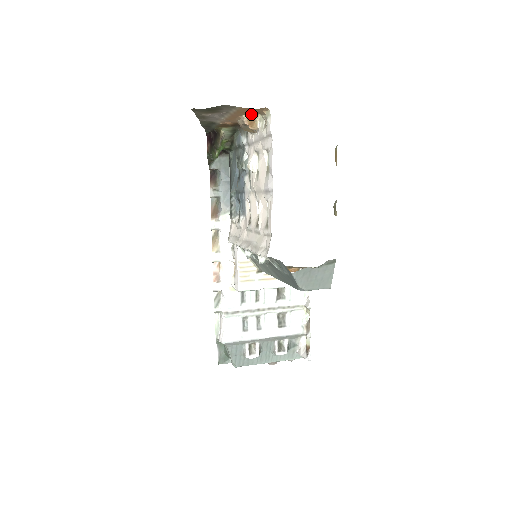
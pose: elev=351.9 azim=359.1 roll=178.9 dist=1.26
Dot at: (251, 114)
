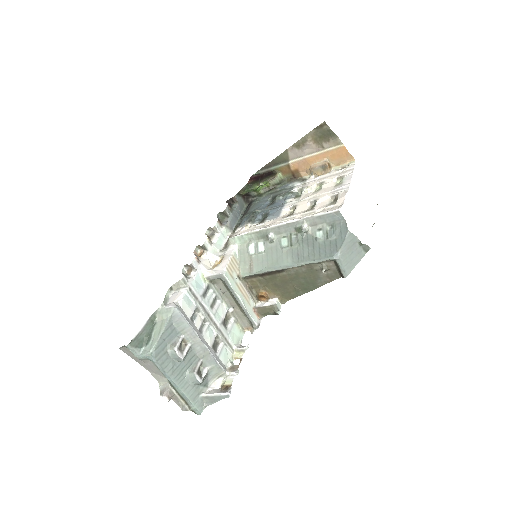
Dot at: (332, 162)
